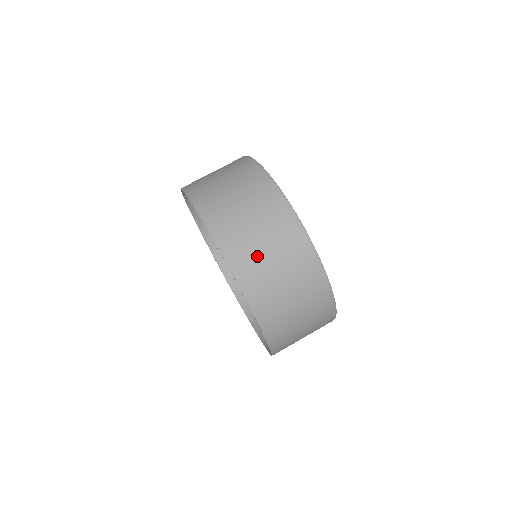
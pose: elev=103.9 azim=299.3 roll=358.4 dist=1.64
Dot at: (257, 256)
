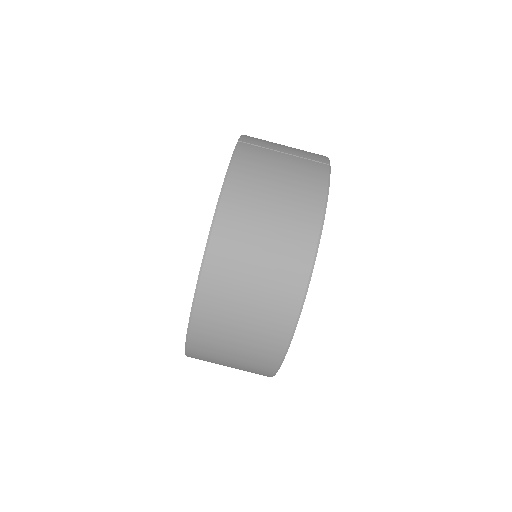
Dot at: (221, 345)
